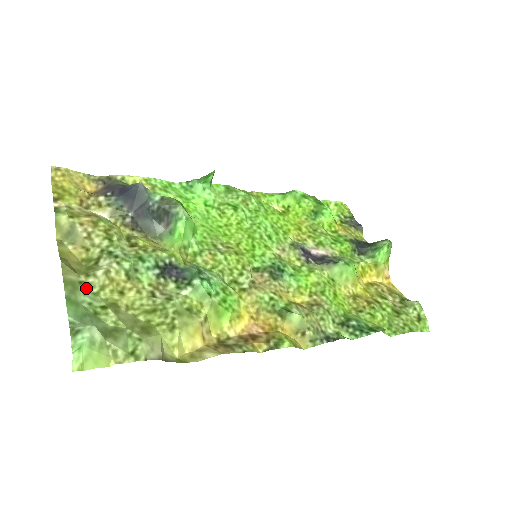
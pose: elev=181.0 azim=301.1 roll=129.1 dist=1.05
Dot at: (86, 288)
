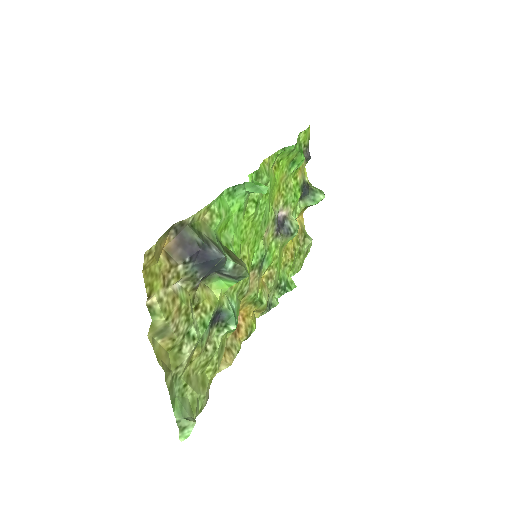
Dot at: (176, 379)
